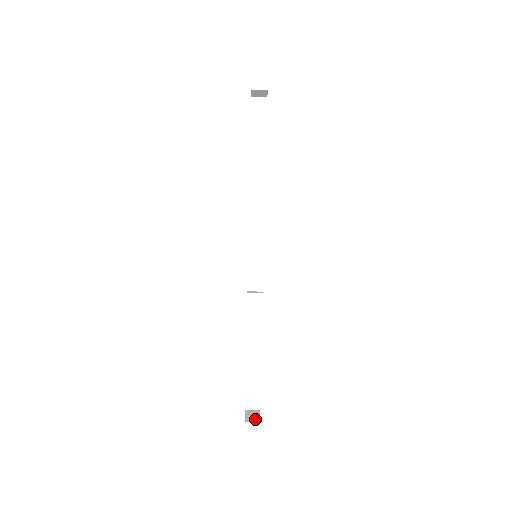
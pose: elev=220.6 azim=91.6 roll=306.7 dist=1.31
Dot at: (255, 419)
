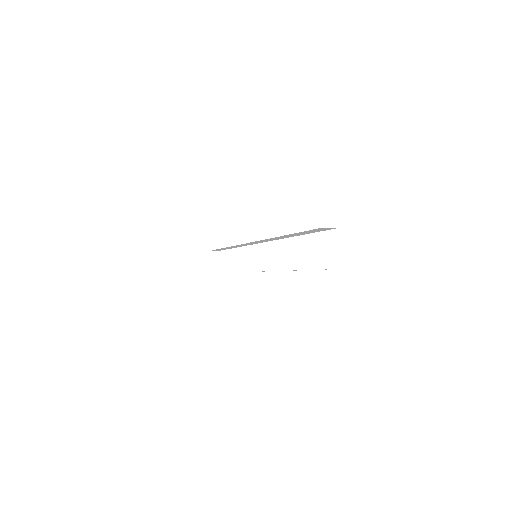
Dot at: (215, 265)
